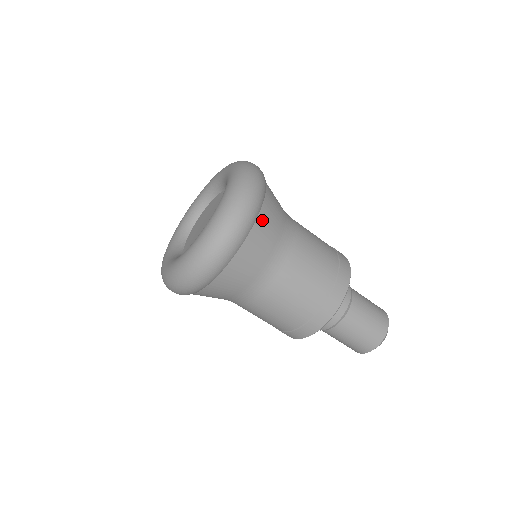
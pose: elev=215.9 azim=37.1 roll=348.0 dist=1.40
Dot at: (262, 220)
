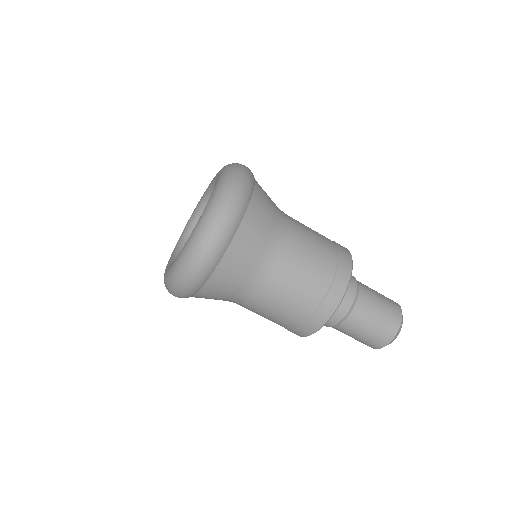
Dot at: (257, 198)
